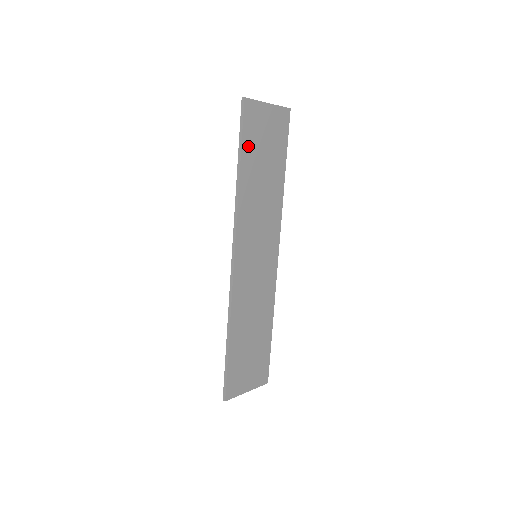
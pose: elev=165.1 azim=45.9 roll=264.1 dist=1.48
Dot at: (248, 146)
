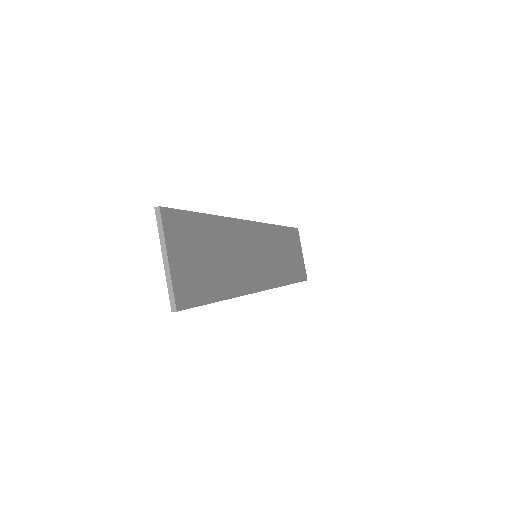
Dot at: (289, 234)
